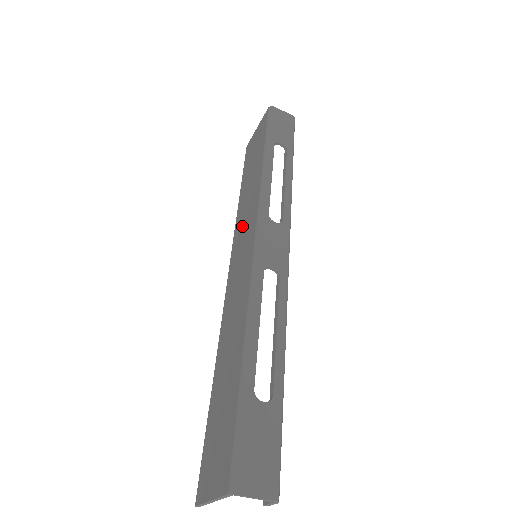
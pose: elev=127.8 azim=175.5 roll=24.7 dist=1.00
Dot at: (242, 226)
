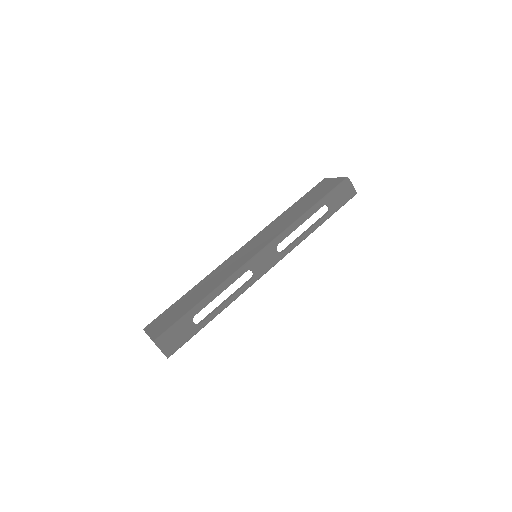
Dot at: (268, 232)
